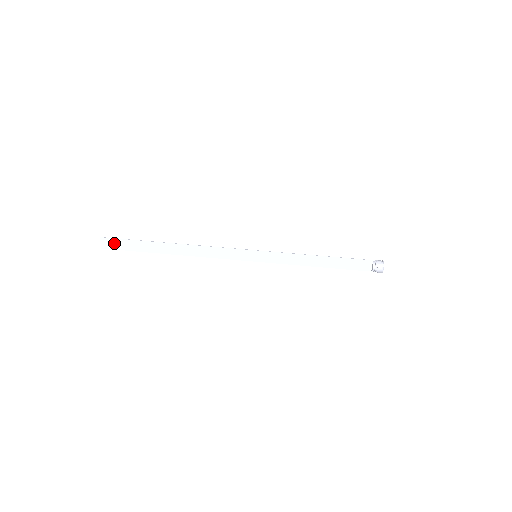
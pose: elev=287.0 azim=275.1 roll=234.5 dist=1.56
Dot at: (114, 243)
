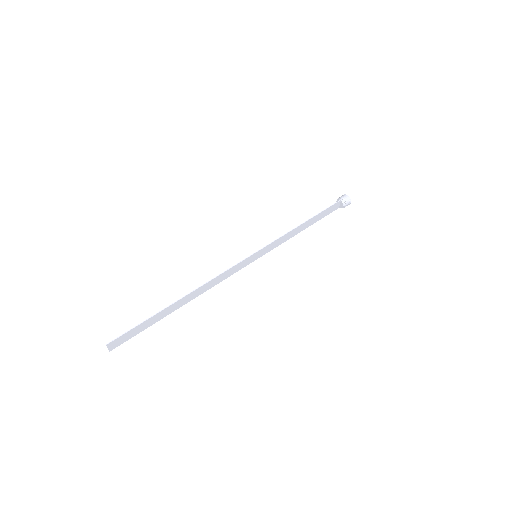
Dot at: (123, 339)
